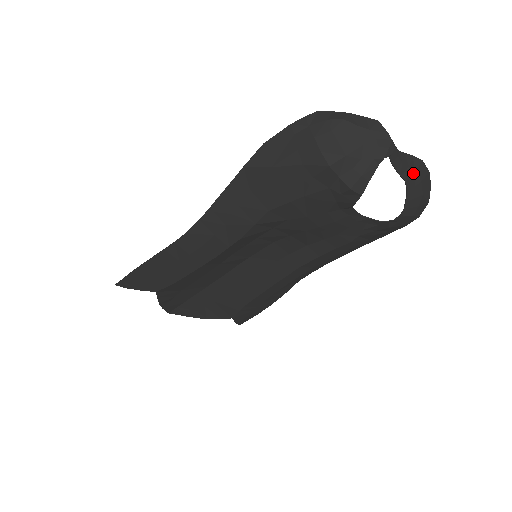
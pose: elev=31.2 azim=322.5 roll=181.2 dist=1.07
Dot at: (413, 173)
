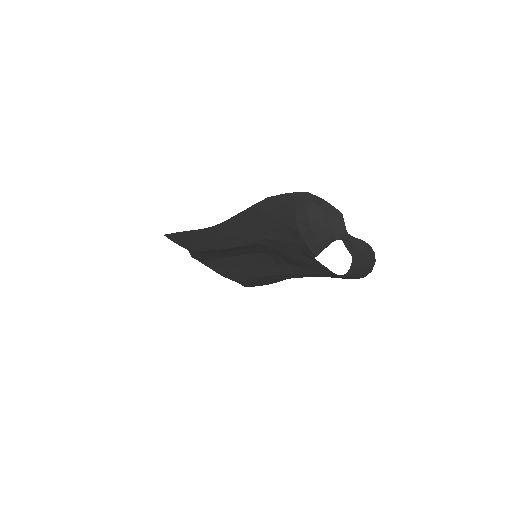
Dot at: (359, 252)
